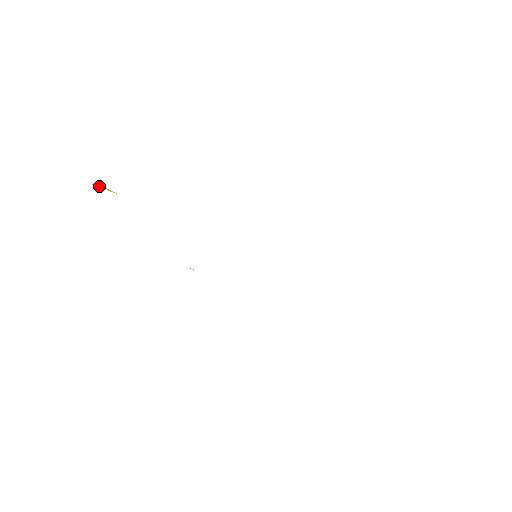
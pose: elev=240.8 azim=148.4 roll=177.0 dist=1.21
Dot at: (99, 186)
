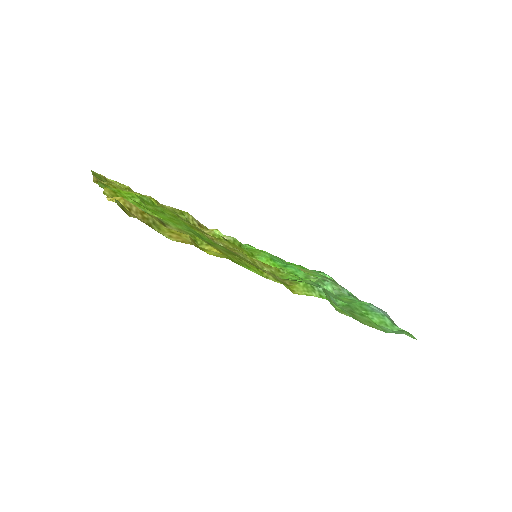
Dot at: (112, 181)
